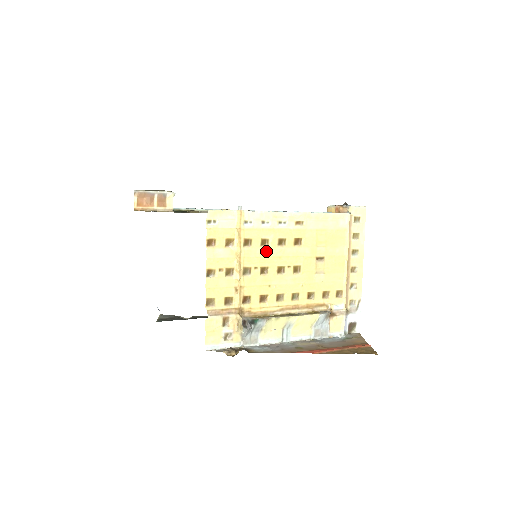
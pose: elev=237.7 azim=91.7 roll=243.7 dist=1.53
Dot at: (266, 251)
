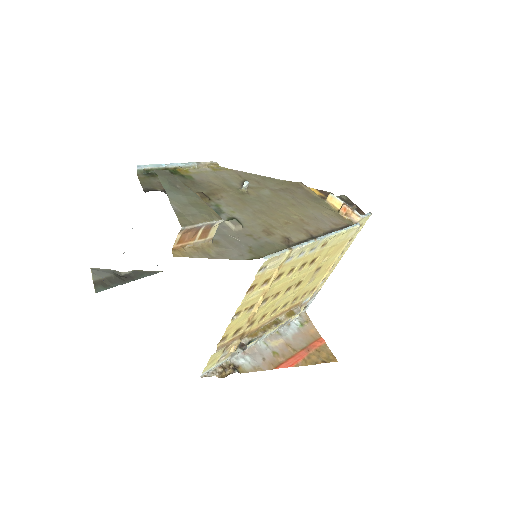
Dot at: (288, 278)
